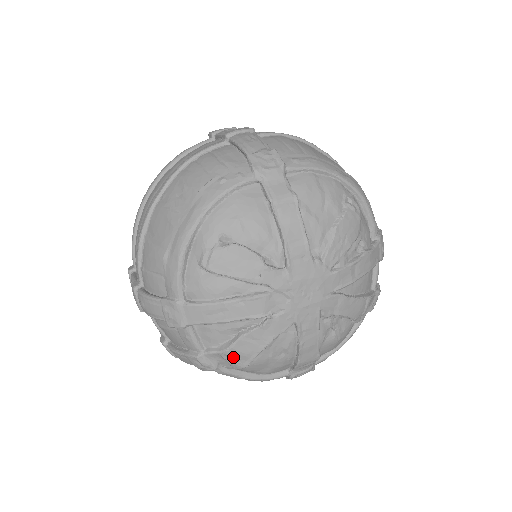
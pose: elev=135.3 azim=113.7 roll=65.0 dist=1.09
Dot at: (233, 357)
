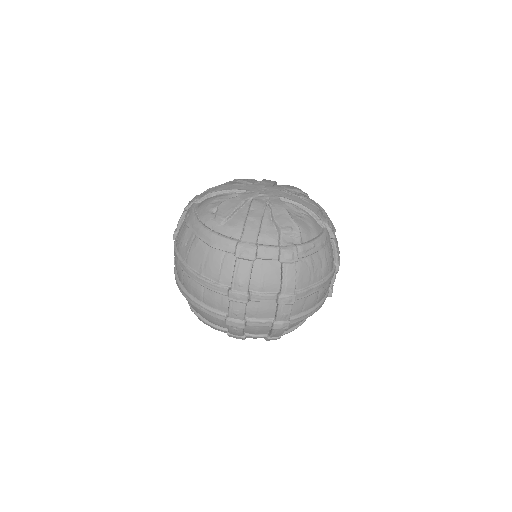
Dot at: (287, 229)
